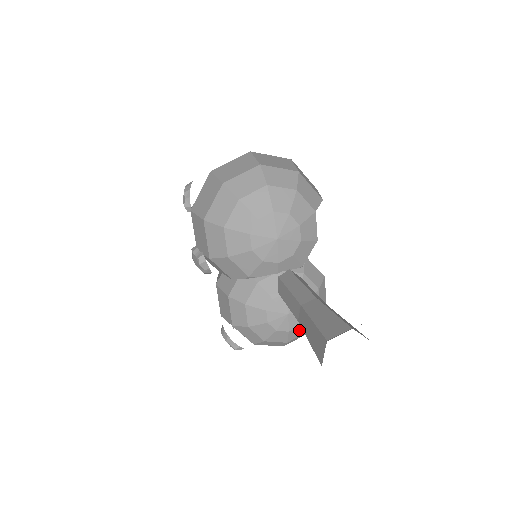
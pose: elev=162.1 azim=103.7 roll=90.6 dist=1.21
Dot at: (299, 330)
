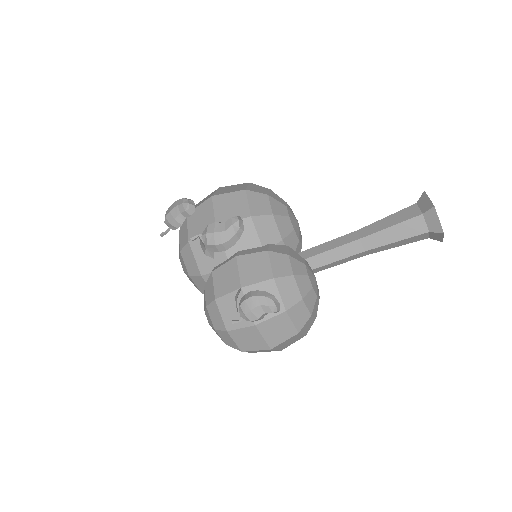
Dot at: (317, 306)
